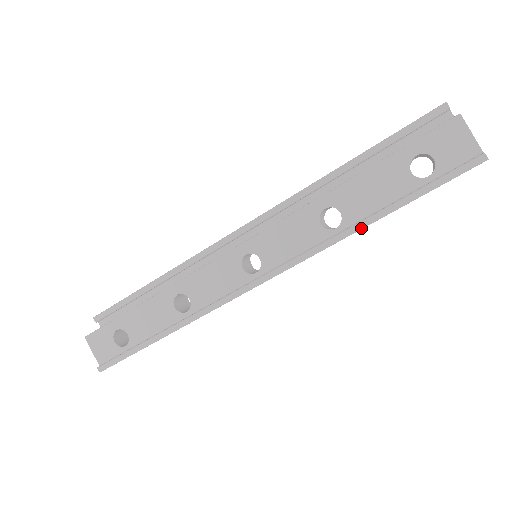
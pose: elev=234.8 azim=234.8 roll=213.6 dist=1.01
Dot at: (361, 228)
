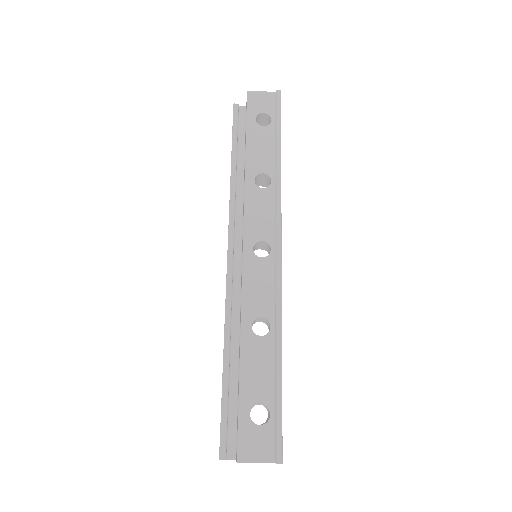
Dot at: (280, 165)
